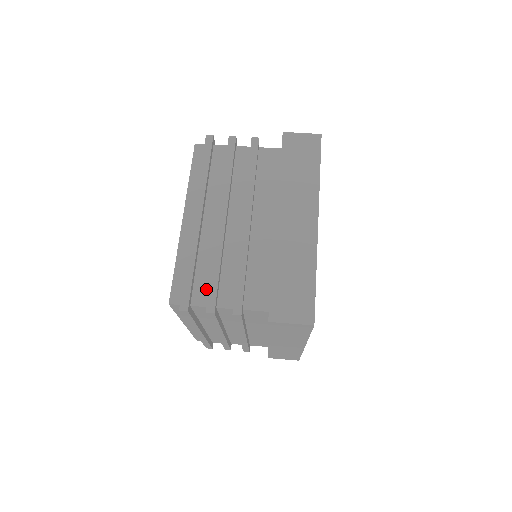
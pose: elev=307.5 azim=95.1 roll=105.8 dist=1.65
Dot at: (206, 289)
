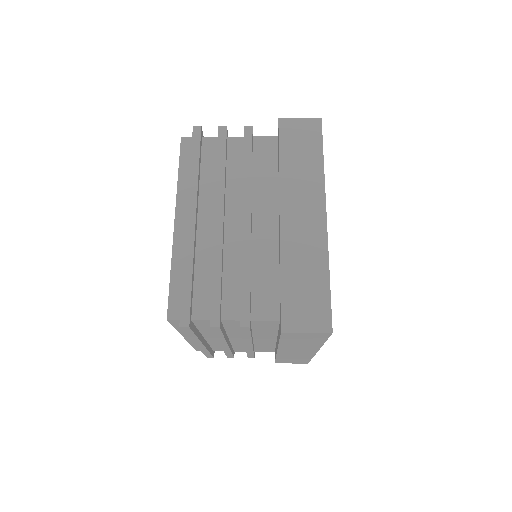
Dot at: occluded
